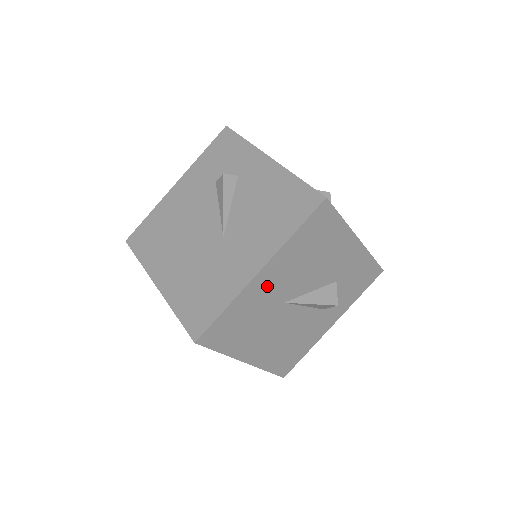
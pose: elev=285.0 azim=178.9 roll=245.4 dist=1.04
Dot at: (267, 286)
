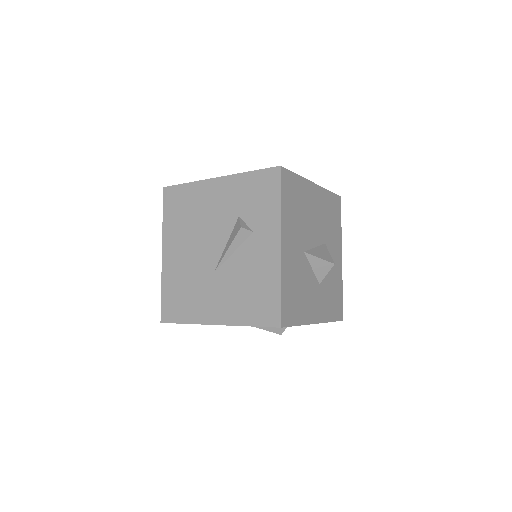
Dot at: occluded
